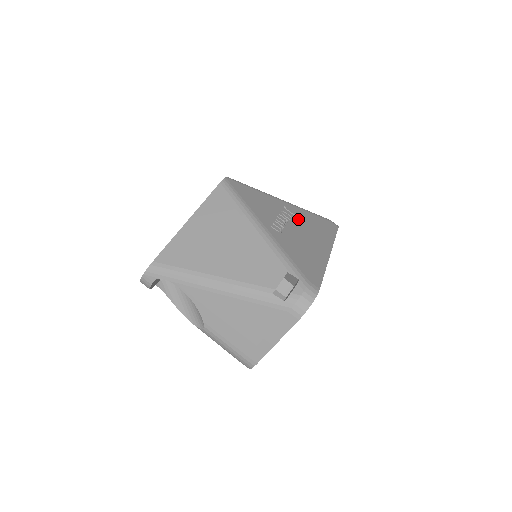
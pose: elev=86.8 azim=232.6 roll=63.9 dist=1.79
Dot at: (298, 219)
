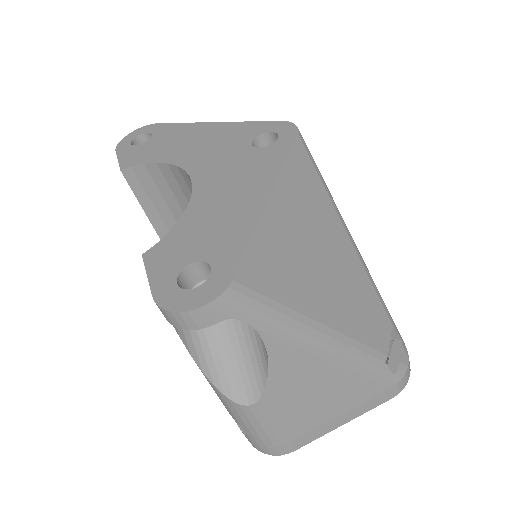
Dot at: occluded
